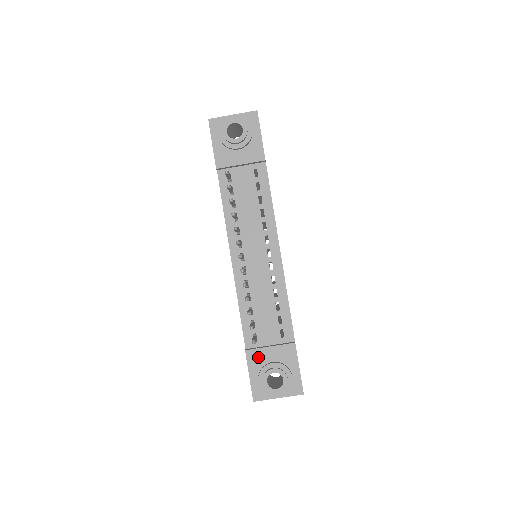
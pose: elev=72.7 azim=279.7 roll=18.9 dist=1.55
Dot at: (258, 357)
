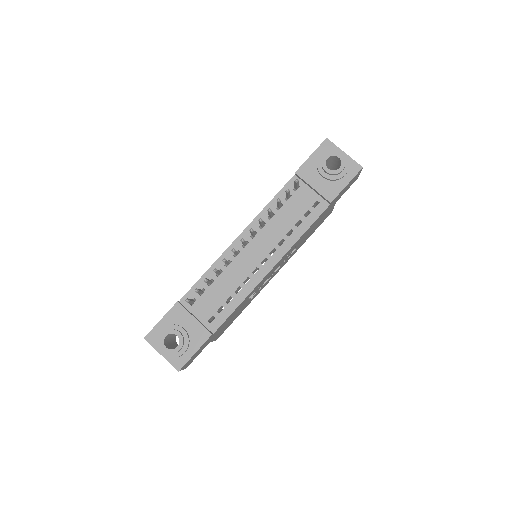
Dot at: (180, 315)
